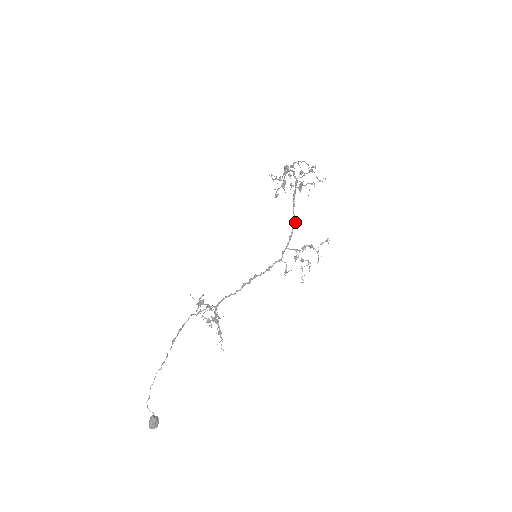
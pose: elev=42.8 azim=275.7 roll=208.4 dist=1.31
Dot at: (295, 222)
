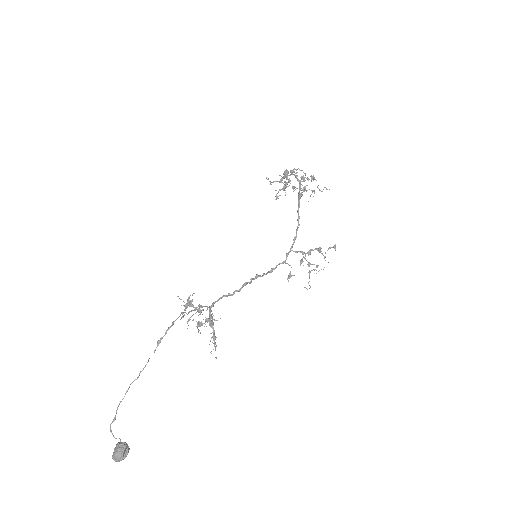
Dot at: (299, 224)
